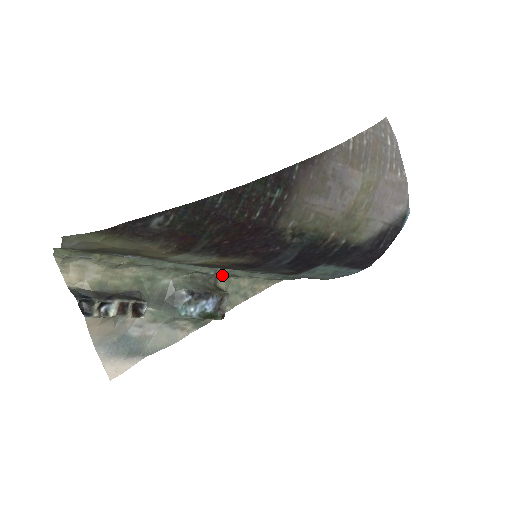
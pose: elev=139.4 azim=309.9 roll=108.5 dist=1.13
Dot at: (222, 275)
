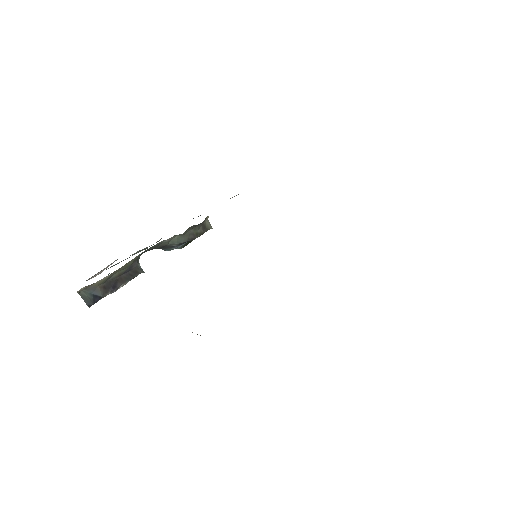
Dot at: occluded
